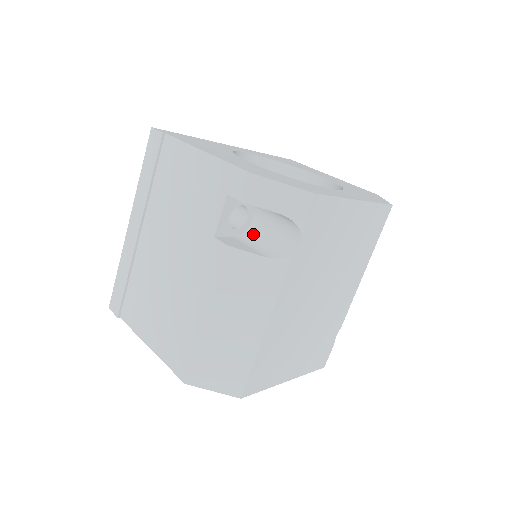
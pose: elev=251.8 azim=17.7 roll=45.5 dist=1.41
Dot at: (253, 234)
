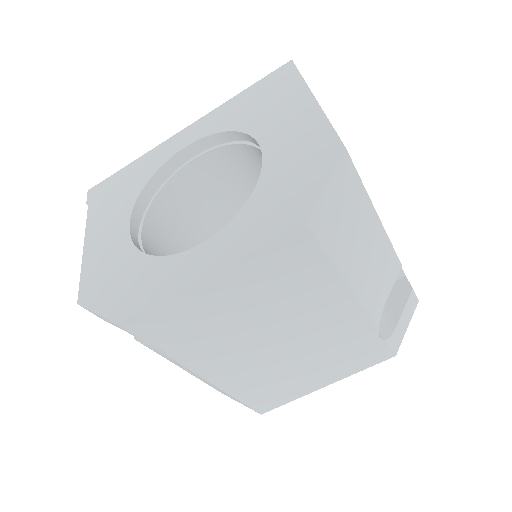
Dot at: occluded
